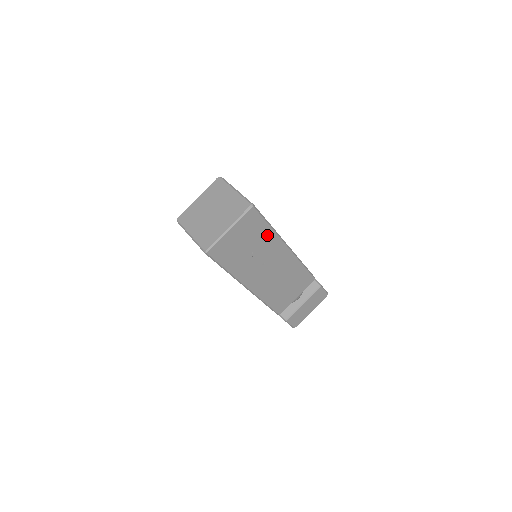
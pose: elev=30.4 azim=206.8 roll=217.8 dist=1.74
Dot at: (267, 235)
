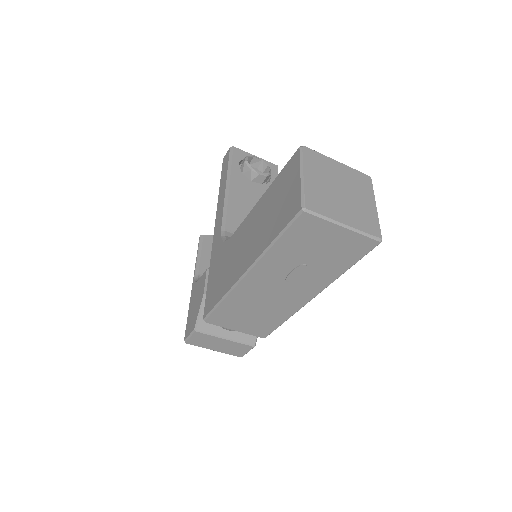
Dot at: (333, 271)
